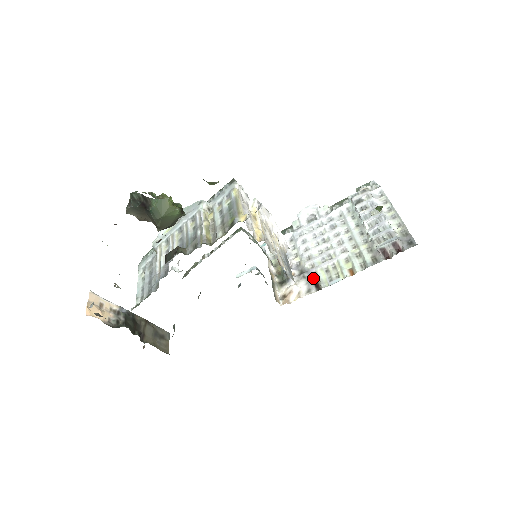
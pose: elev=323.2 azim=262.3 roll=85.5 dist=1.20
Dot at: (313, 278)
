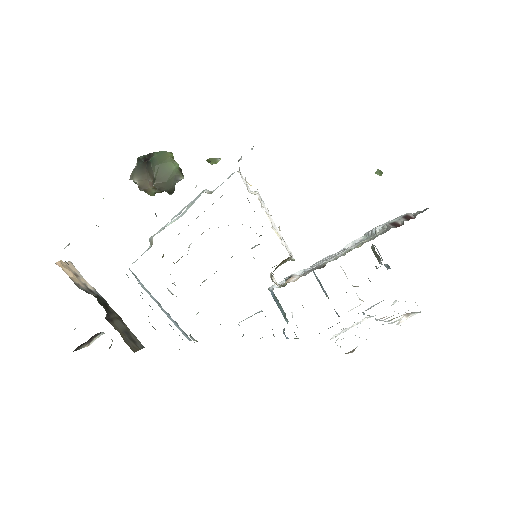
Dot at: occluded
